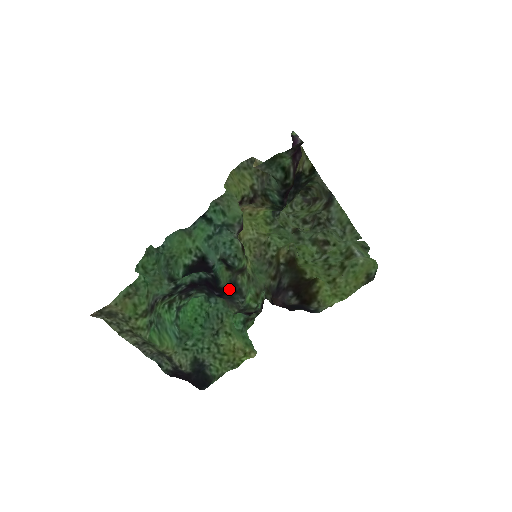
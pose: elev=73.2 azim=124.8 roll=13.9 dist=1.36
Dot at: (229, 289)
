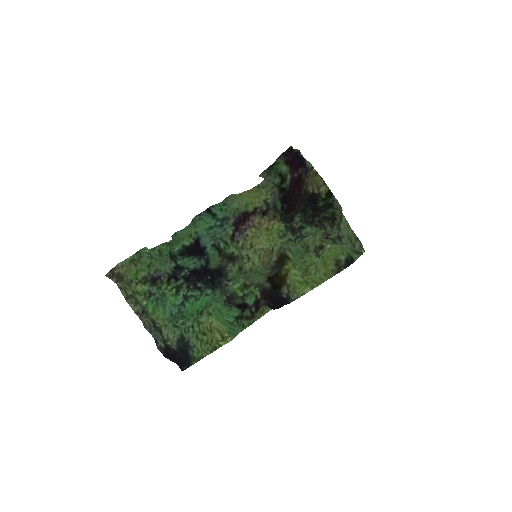
Dot at: (217, 272)
